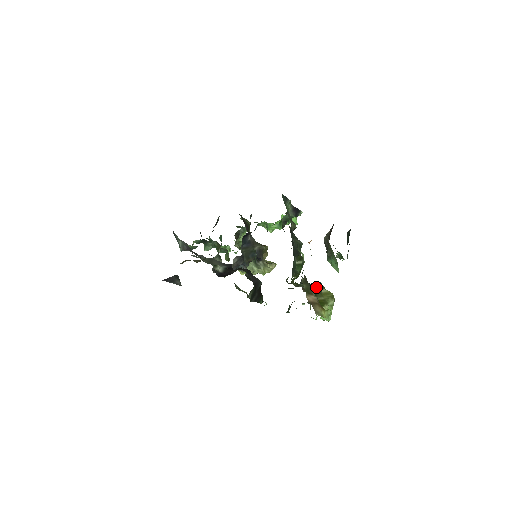
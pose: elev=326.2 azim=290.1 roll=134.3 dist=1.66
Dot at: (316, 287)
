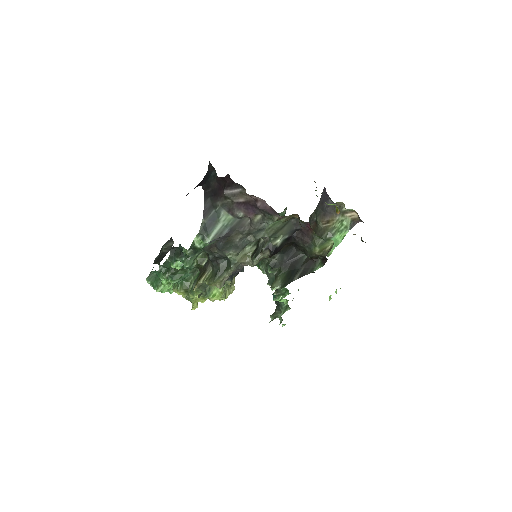
Dot at: occluded
